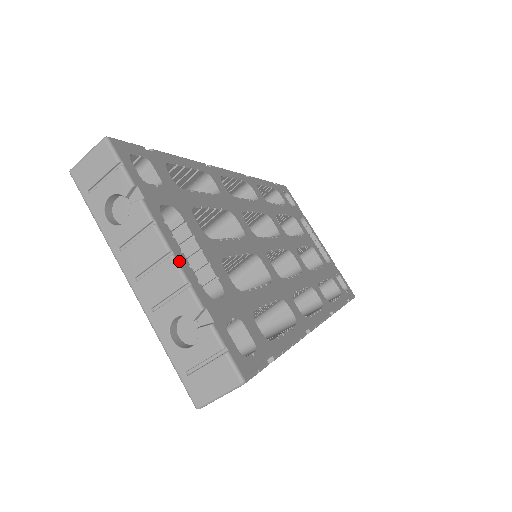
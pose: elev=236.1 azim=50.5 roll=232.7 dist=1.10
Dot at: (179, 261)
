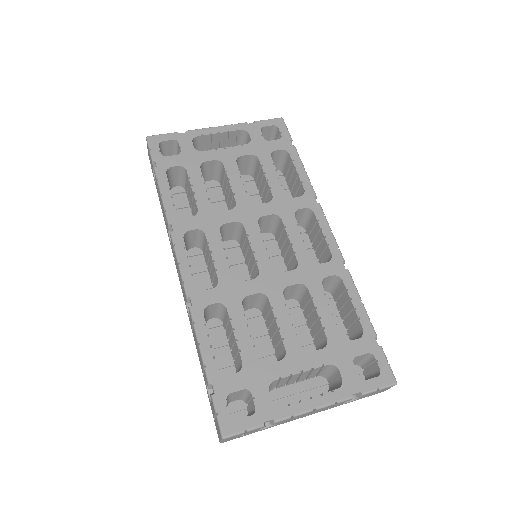
Dot at: (320, 405)
